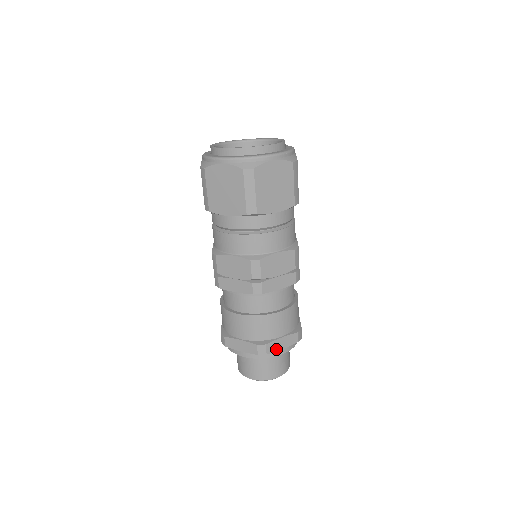
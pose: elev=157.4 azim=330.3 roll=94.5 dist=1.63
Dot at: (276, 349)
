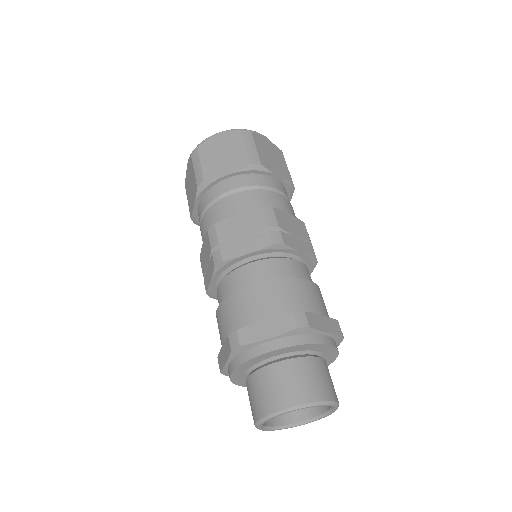
Dot at: (319, 328)
